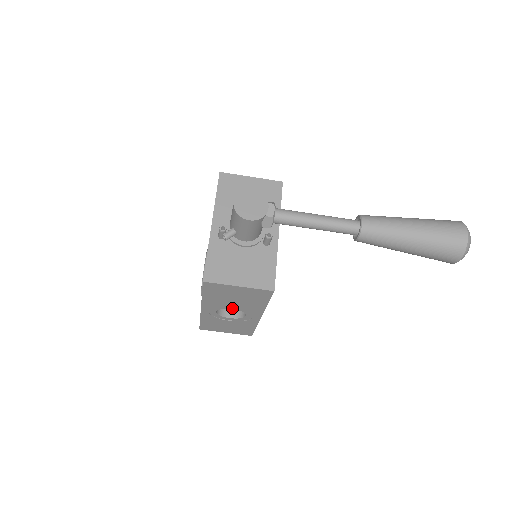
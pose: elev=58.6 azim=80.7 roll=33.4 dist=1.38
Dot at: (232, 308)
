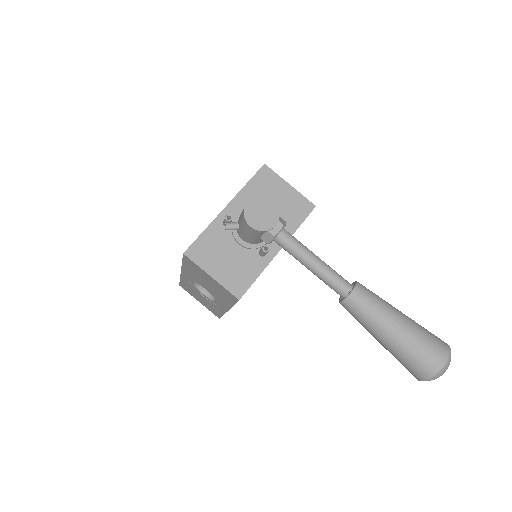
Dot at: (205, 288)
